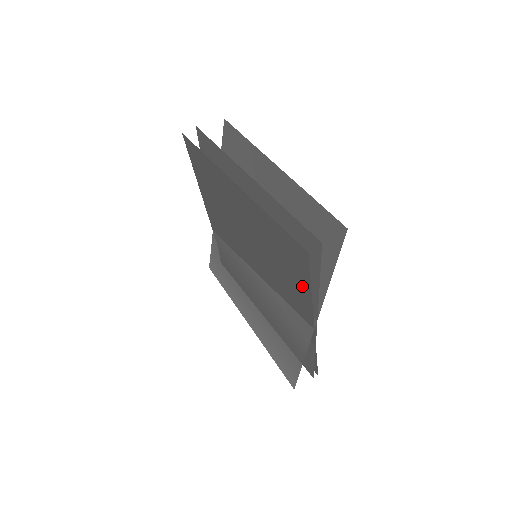
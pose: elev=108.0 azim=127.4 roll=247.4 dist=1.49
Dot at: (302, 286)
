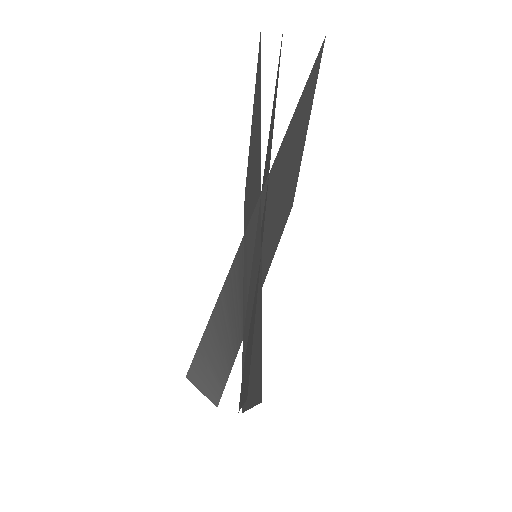
Dot at: (259, 119)
